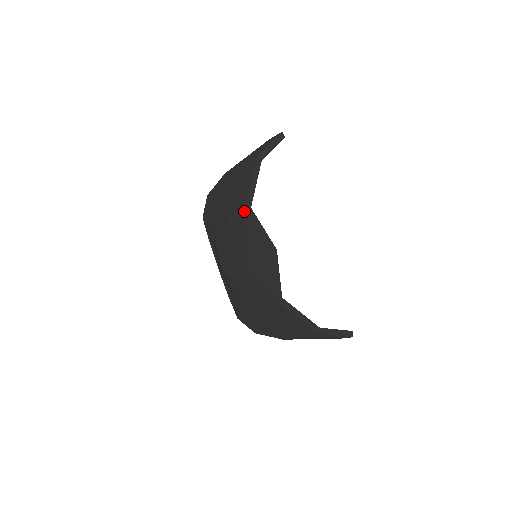
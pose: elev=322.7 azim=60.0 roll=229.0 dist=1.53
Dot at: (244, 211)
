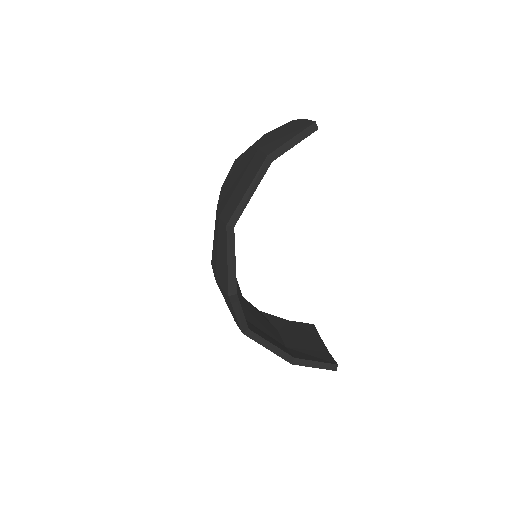
Dot at: (225, 230)
